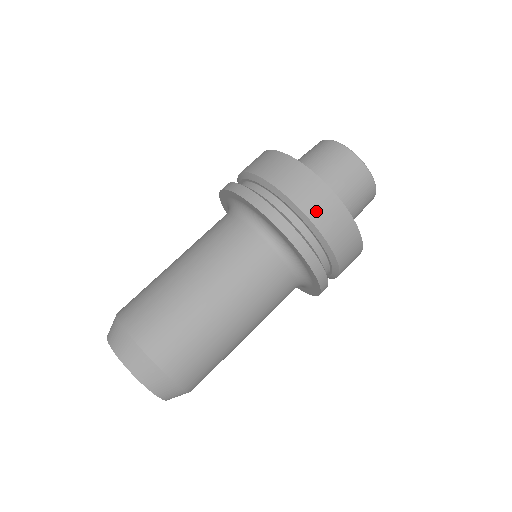
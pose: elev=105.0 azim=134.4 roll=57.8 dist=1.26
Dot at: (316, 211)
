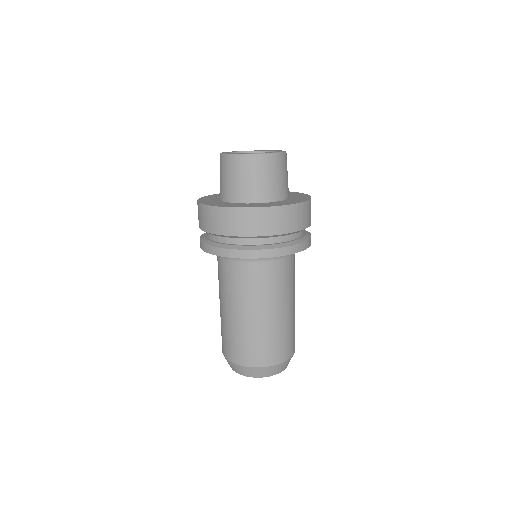
Dot at: (306, 221)
